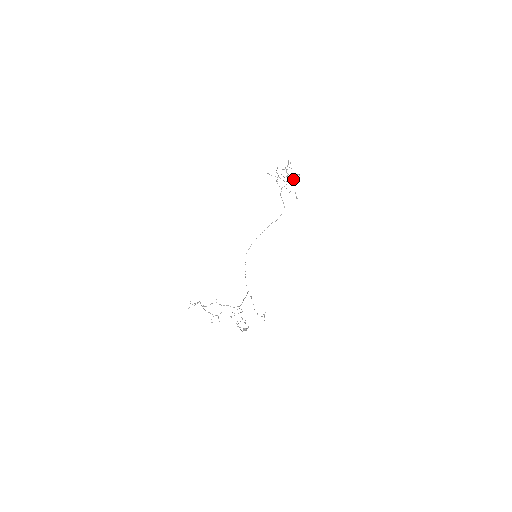
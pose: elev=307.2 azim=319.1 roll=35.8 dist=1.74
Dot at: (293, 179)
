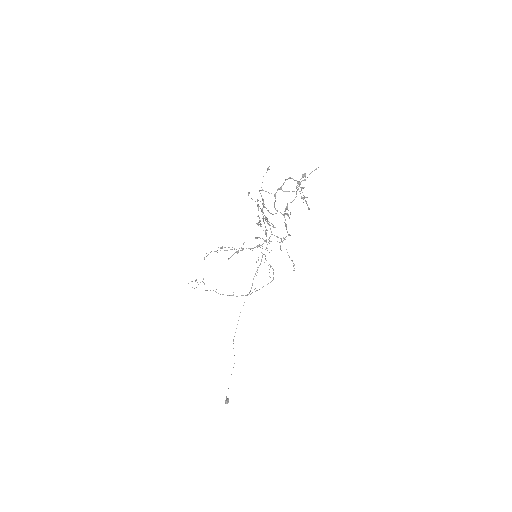
Dot at: occluded
